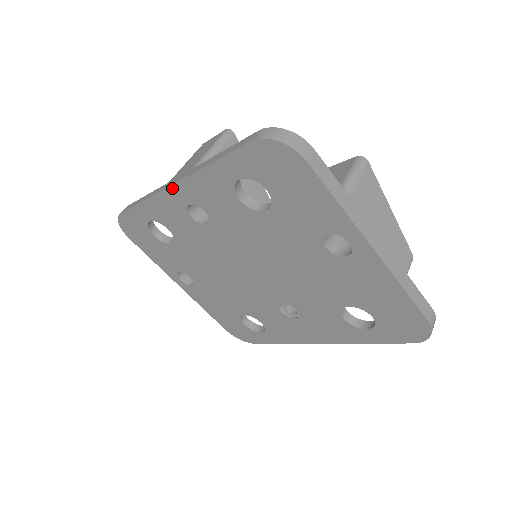
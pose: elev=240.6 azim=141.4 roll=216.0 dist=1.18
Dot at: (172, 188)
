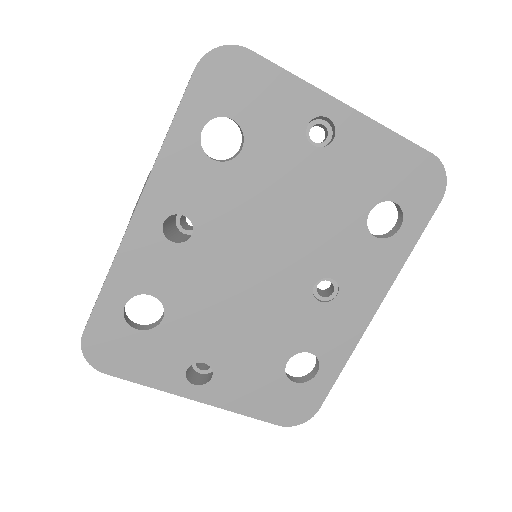
Dot at: (137, 214)
